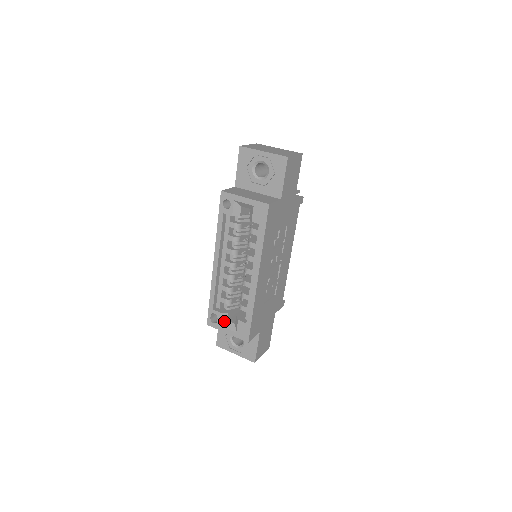
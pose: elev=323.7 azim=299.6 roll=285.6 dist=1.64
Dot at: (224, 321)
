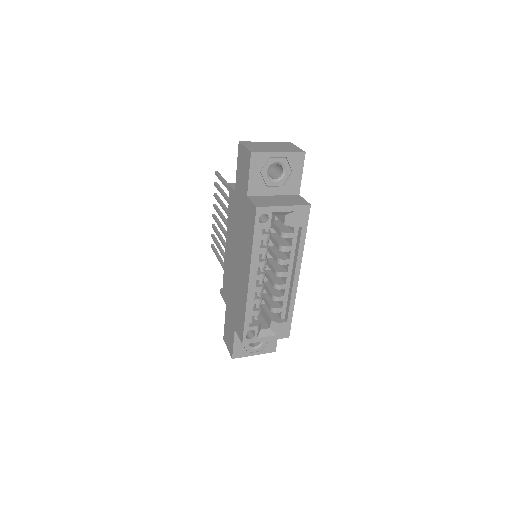
Dot at: (259, 332)
